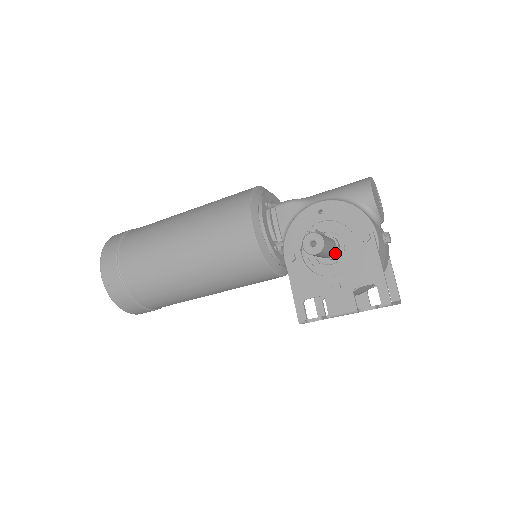
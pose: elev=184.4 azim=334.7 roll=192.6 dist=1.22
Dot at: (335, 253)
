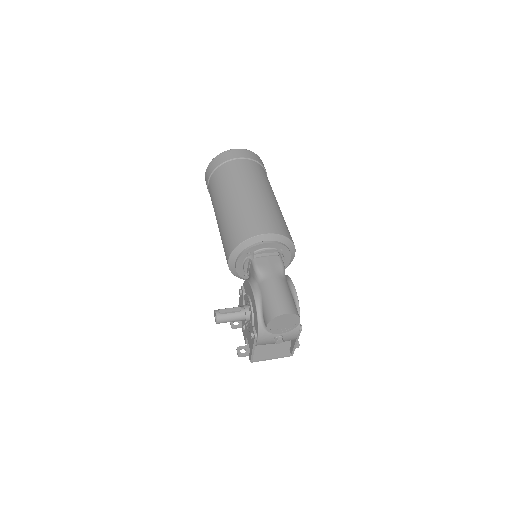
Dot at: (244, 320)
